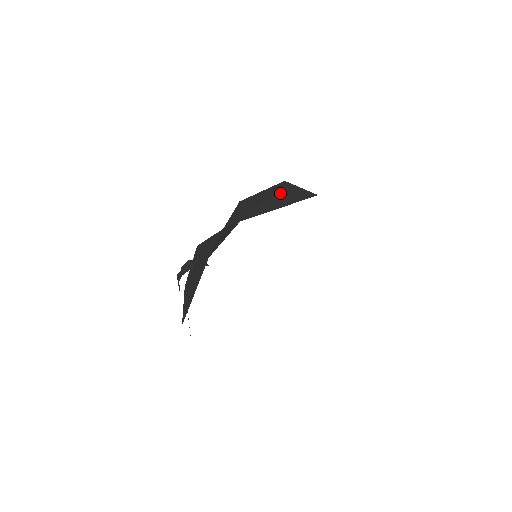
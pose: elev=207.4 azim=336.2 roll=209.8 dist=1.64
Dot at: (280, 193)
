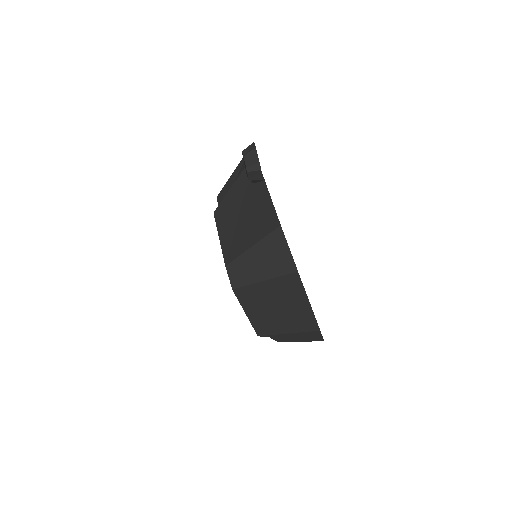
Dot at: occluded
